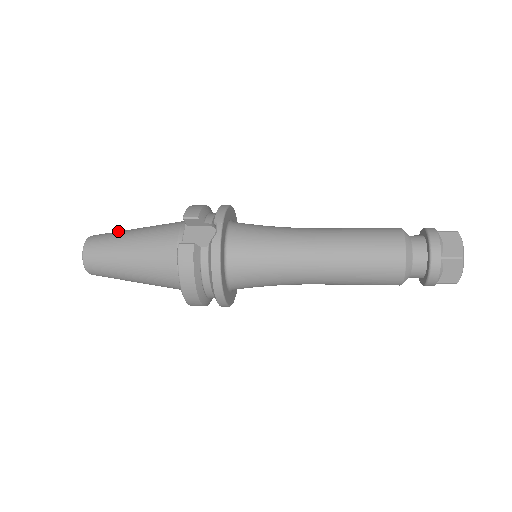
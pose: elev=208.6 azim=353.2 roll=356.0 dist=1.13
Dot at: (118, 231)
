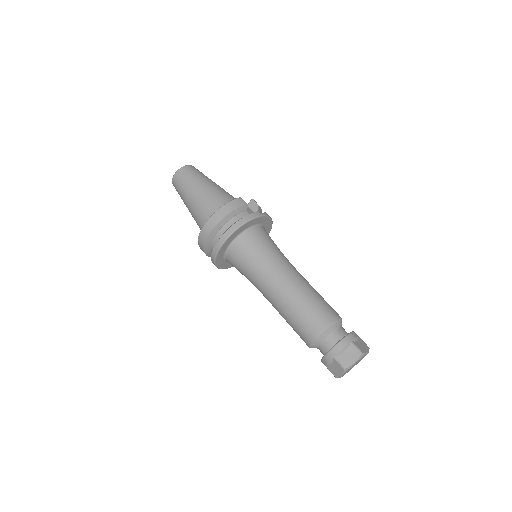
Dot at: occluded
